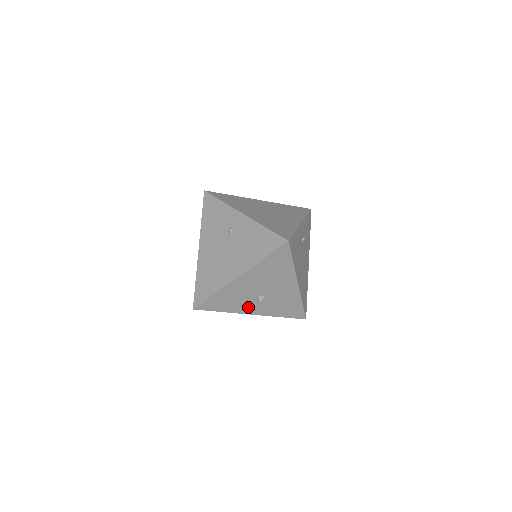
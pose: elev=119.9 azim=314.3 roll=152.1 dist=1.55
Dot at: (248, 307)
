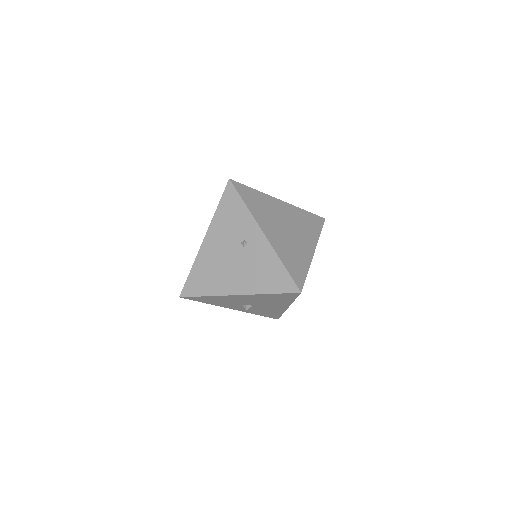
Dot at: (232, 306)
